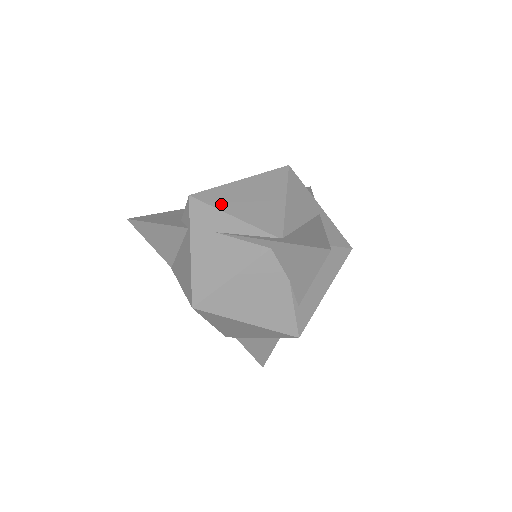
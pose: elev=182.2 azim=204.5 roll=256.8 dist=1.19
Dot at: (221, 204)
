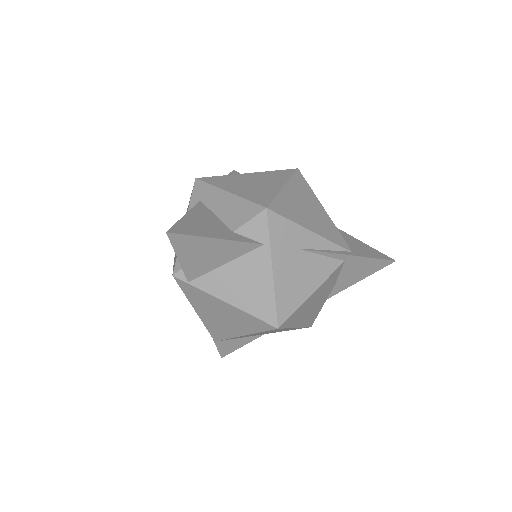
Dot at: (296, 218)
